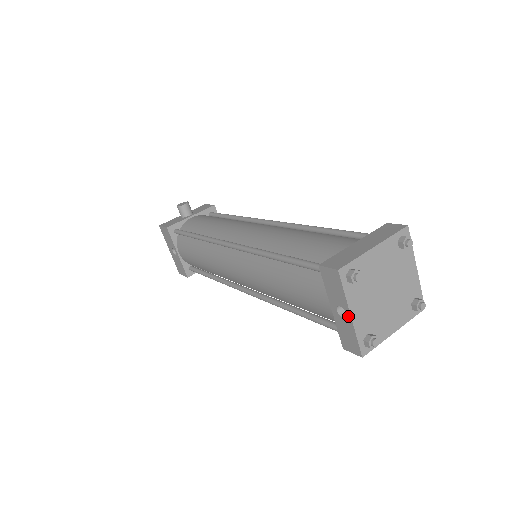
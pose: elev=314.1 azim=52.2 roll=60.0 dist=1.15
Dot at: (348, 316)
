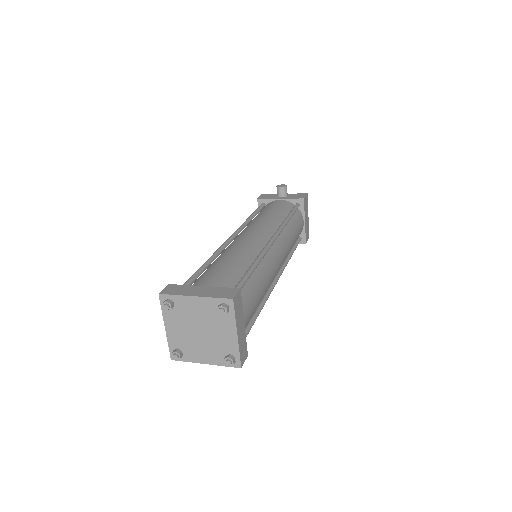
Dot at: (166, 327)
